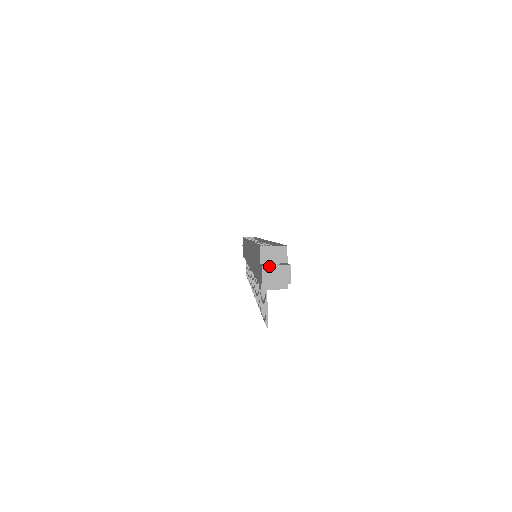
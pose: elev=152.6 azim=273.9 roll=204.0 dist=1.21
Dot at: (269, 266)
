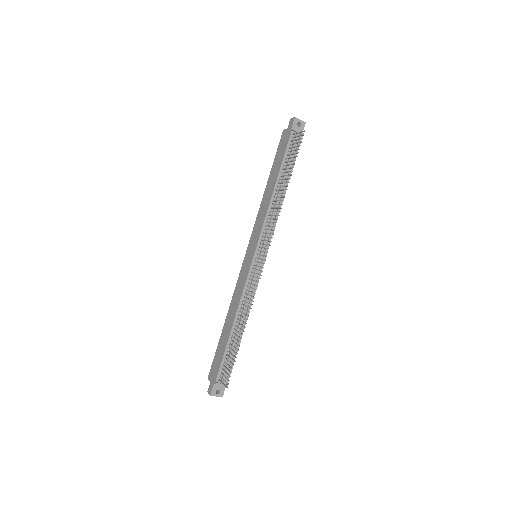
Dot at: occluded
